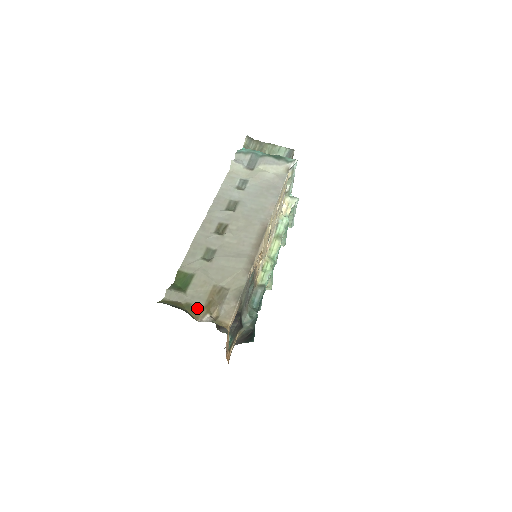
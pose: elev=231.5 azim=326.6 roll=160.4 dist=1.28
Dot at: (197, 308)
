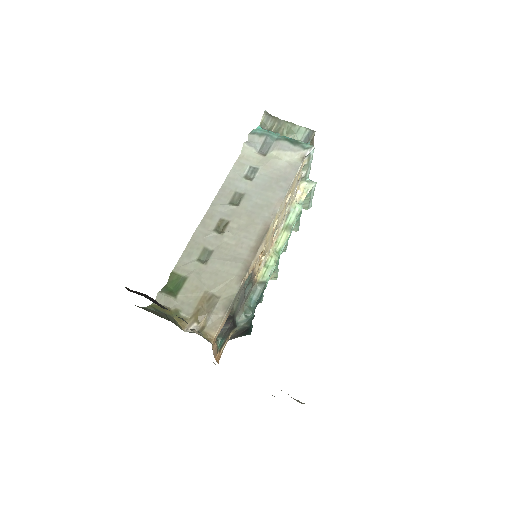
Dot at: (185, 316)
